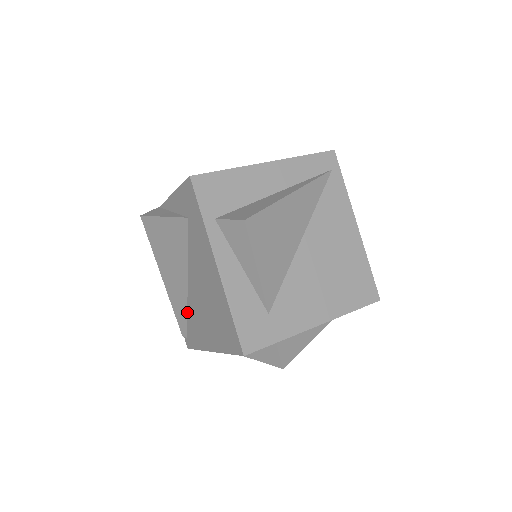
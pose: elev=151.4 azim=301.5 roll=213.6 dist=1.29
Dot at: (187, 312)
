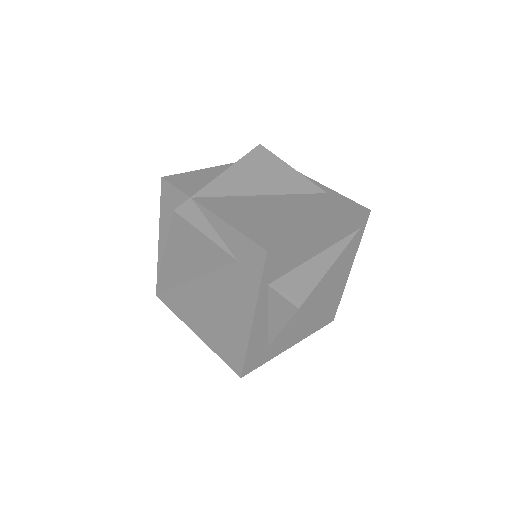
Dot at: (177, 285)
